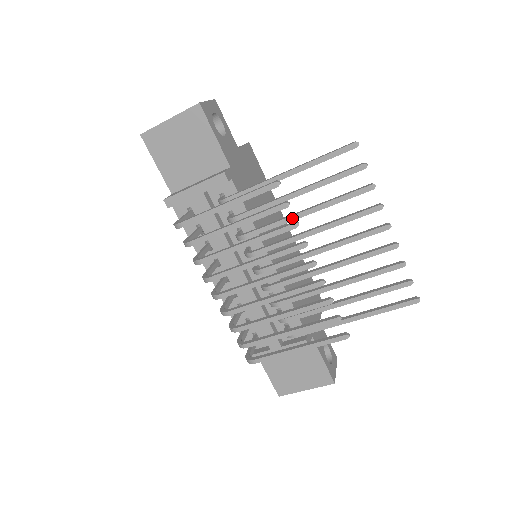
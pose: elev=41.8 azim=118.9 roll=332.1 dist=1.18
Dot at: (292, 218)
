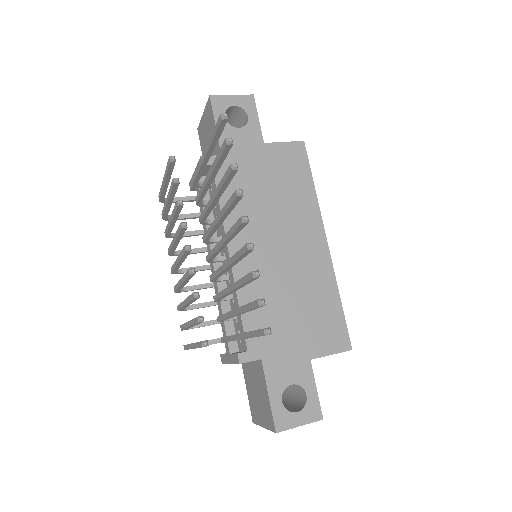
Dot at: (210, 202)
